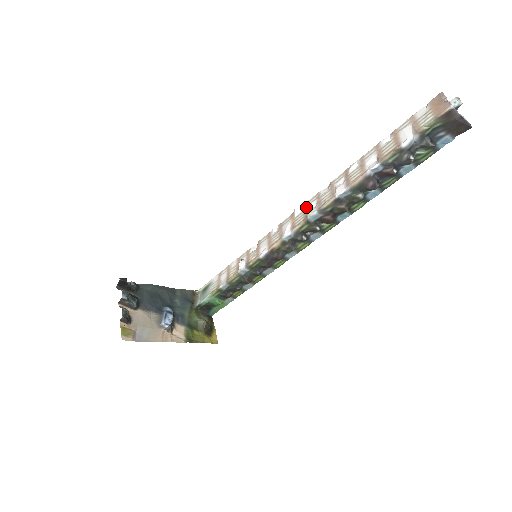
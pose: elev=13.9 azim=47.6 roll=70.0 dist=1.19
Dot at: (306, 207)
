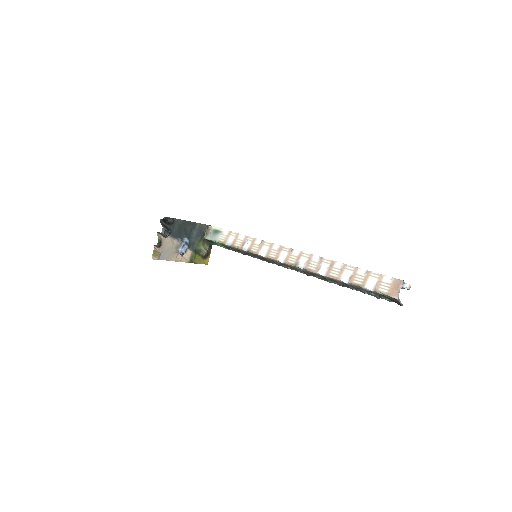
Dot at: (300, 256)
